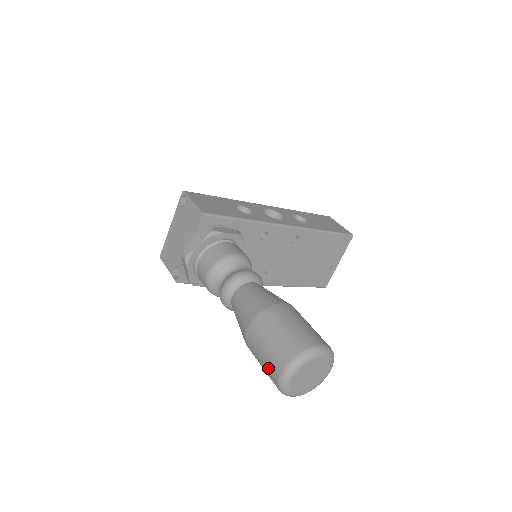
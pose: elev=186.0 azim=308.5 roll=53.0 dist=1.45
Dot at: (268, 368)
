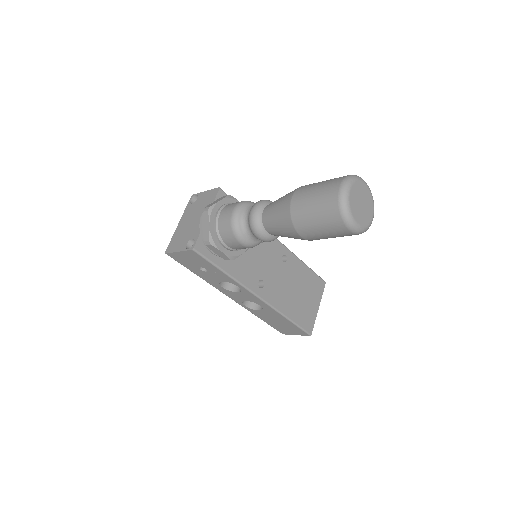
Dot at: (324, 198)
